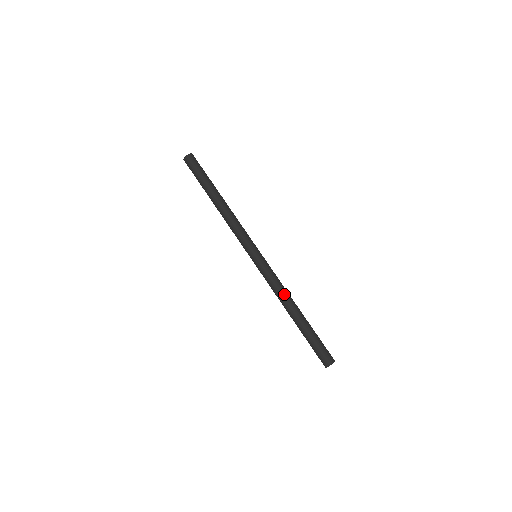
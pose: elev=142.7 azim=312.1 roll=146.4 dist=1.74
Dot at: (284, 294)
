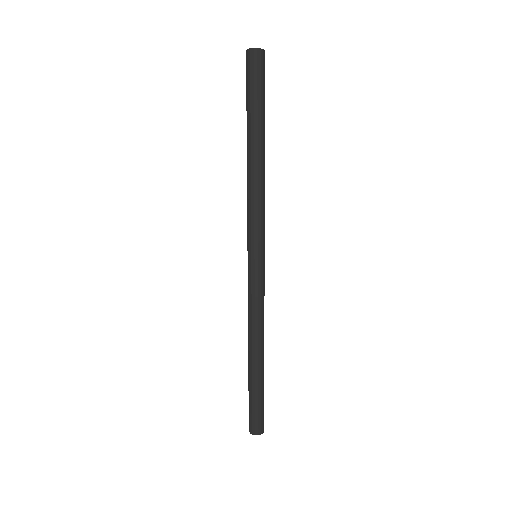
Dot at: (256, 327)
